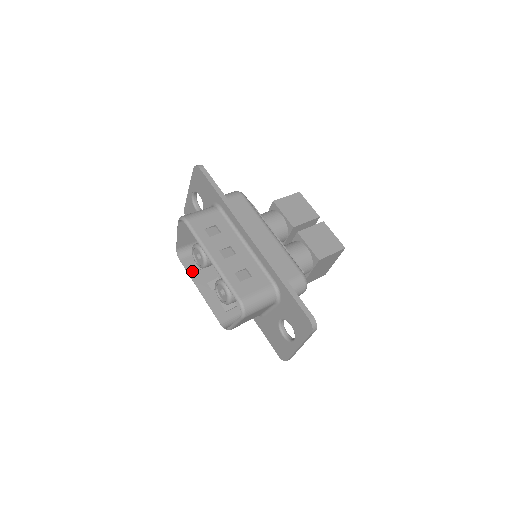
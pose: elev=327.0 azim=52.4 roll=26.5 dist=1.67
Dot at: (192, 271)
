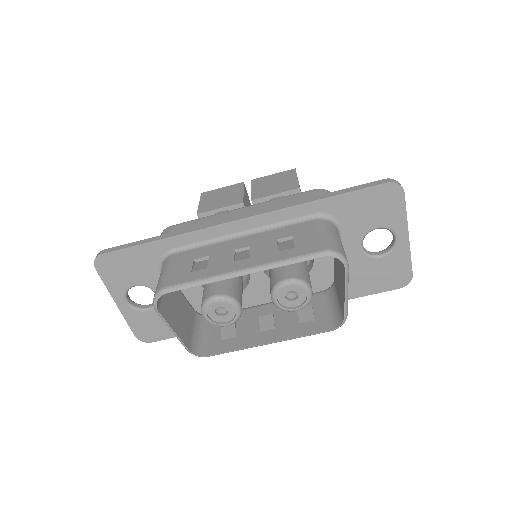
Dot at: (232, 345)
